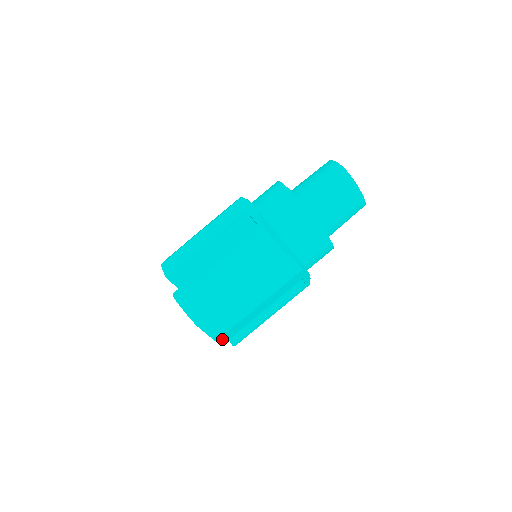
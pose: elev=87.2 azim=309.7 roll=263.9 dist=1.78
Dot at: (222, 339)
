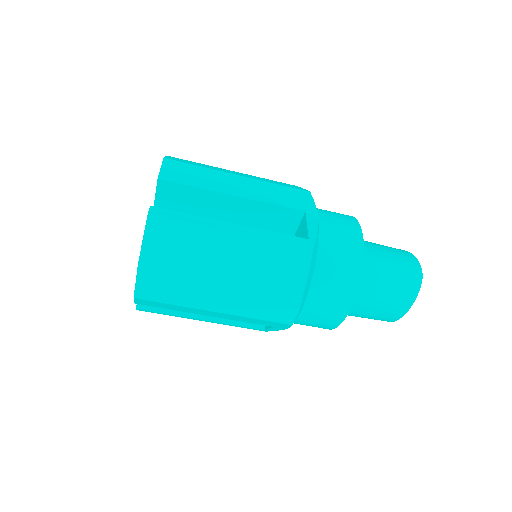
Dot at: (141, 300)
